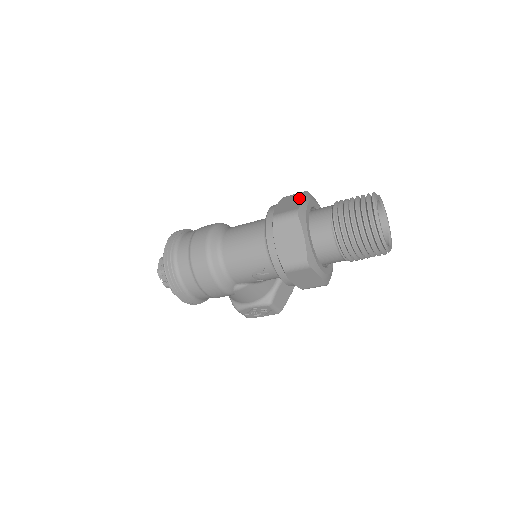
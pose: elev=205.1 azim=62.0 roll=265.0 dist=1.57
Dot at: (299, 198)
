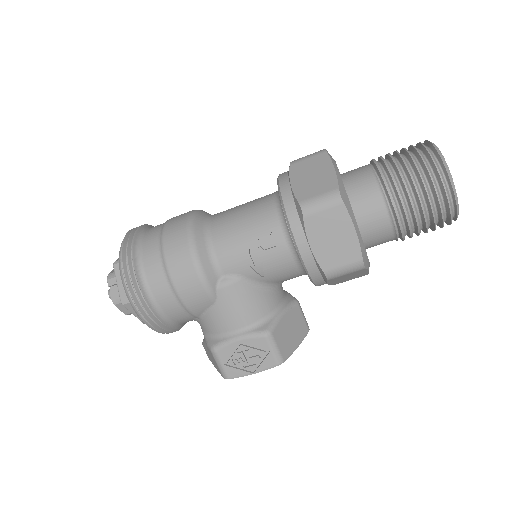
Dot at: occluded
